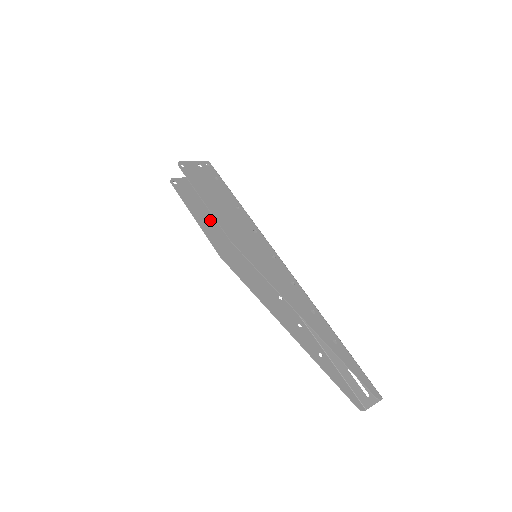
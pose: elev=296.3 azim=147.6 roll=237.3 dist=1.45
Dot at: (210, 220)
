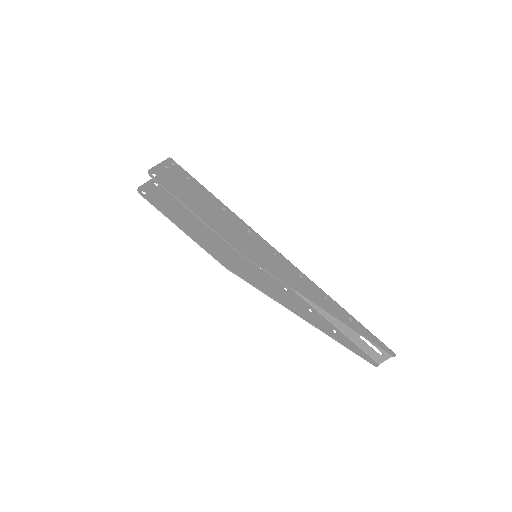
Dot at: (196, 227)
